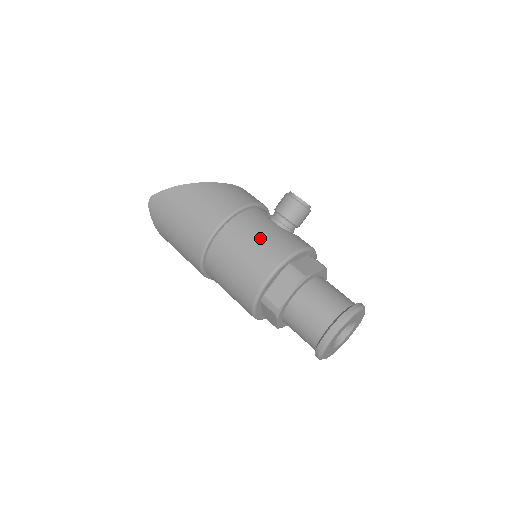
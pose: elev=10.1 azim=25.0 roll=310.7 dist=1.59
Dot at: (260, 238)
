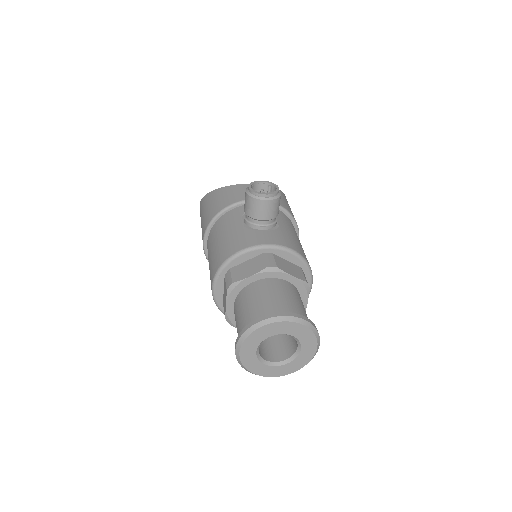
Dot at: (217, 244)
